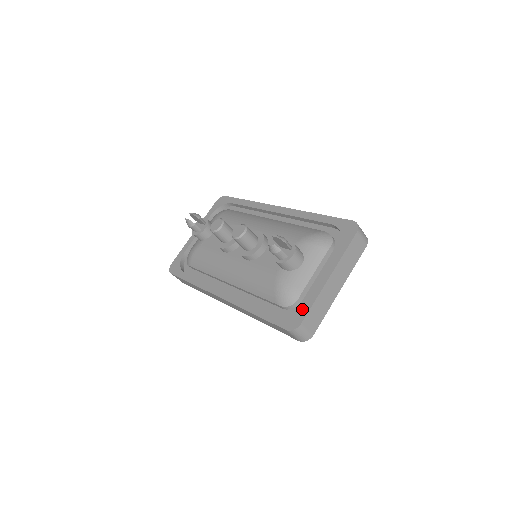
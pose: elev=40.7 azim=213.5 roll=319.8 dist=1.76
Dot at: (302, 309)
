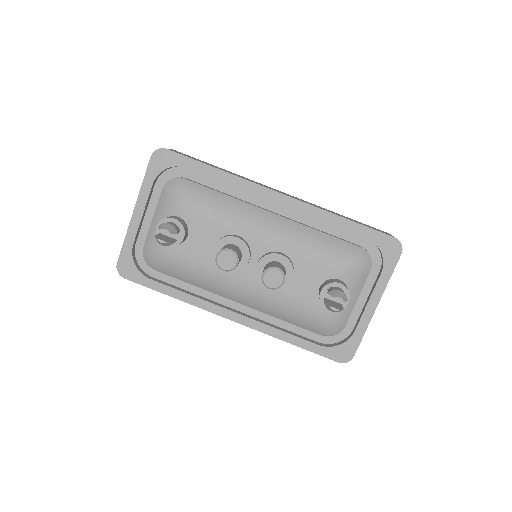
Dot at: (352, 342)
